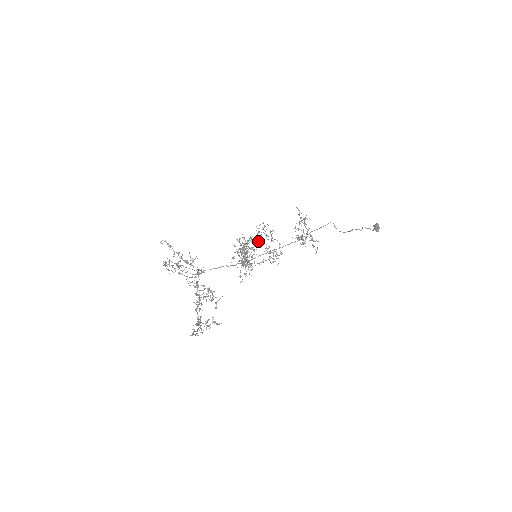
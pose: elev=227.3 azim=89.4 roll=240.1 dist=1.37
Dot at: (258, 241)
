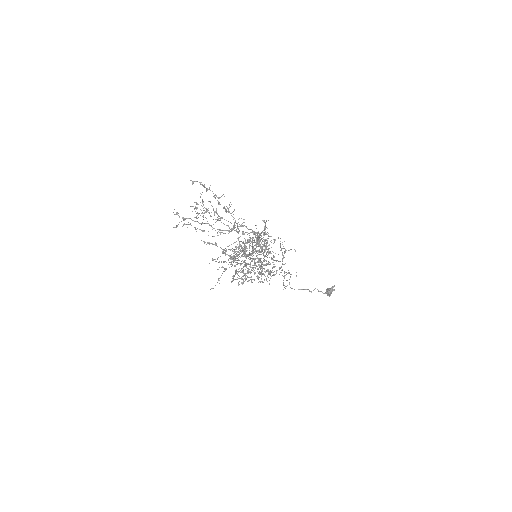
Dot at: occluded
